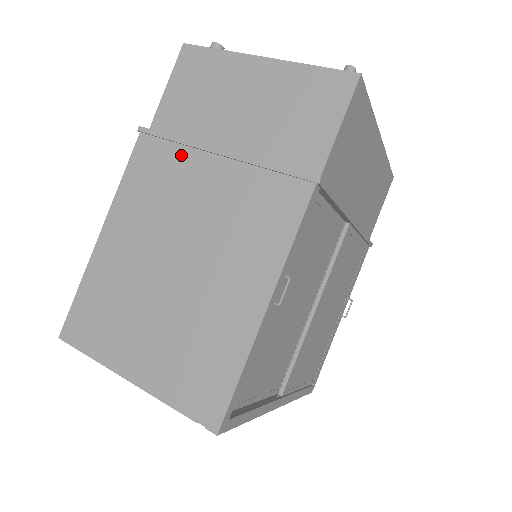
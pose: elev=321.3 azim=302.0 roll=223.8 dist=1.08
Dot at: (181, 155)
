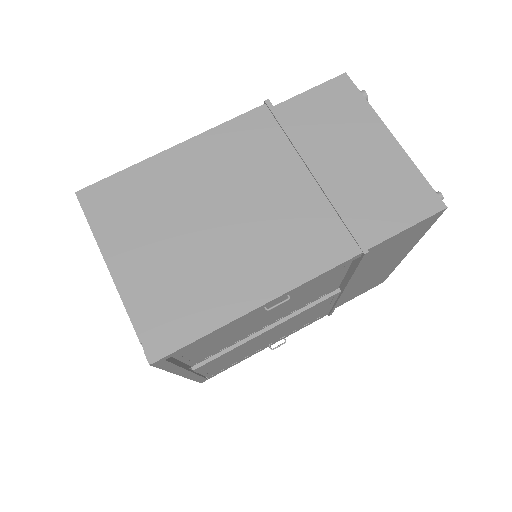
Dot at: (283, 147)
